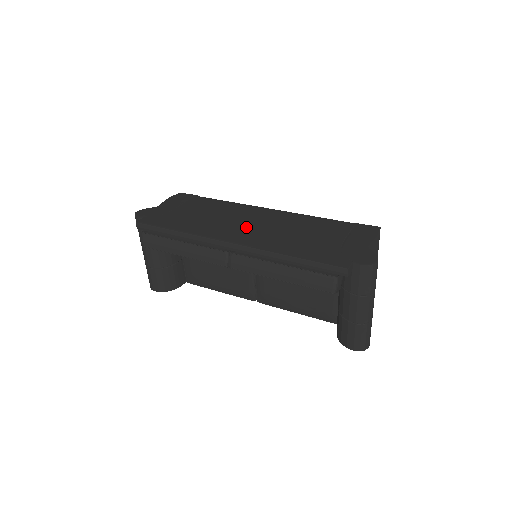
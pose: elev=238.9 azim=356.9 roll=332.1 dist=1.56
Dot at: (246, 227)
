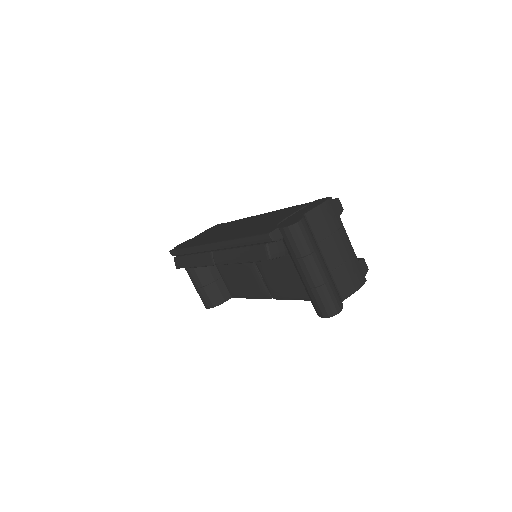
Dot at: (231, 230)
